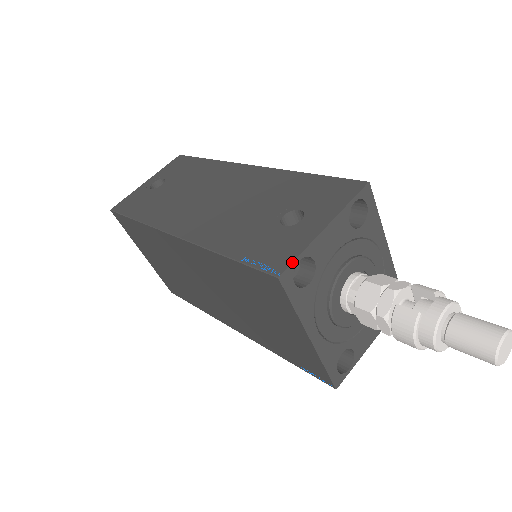
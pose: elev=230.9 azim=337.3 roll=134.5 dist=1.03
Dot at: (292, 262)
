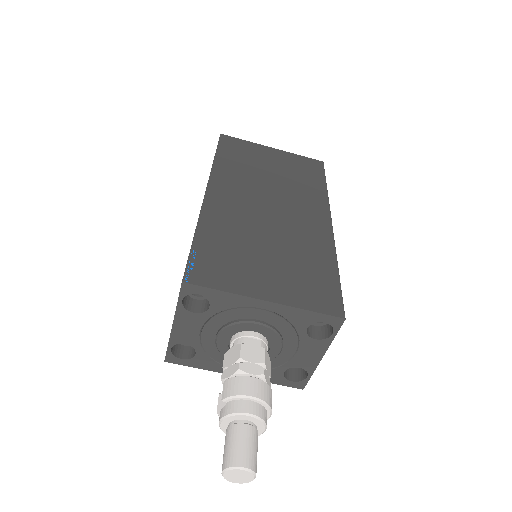
Dot at: (166, 352)
